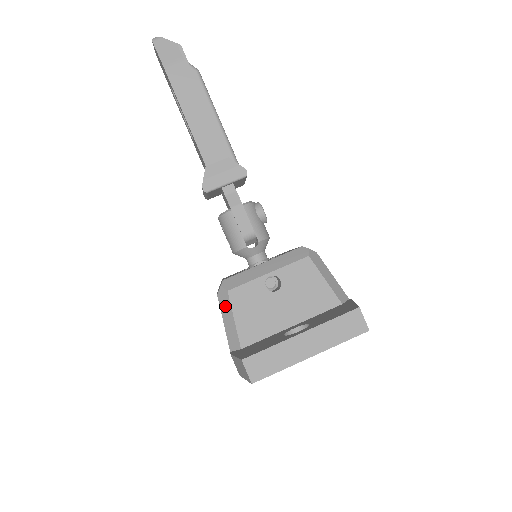
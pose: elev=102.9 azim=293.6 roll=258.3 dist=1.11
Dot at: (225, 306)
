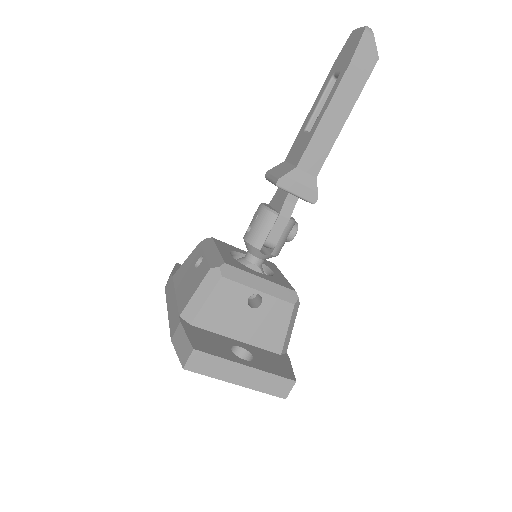
Dot at: (209, 283)
